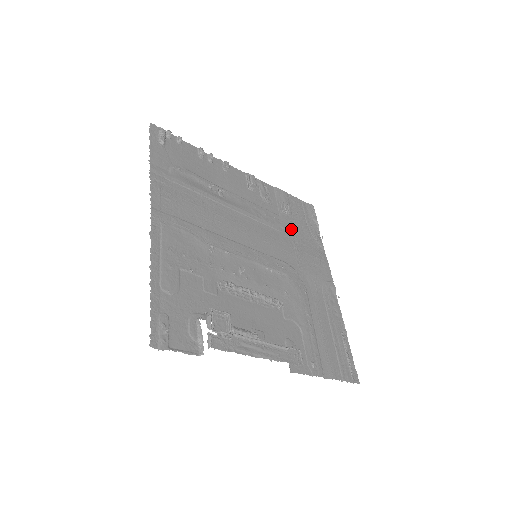
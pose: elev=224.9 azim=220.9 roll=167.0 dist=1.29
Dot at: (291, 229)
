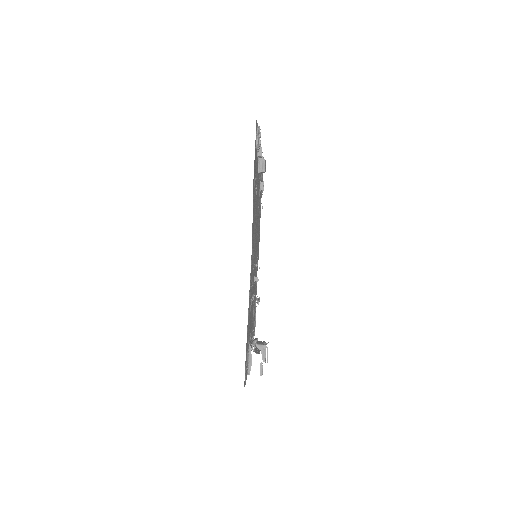
Dot at: (259, 209)
